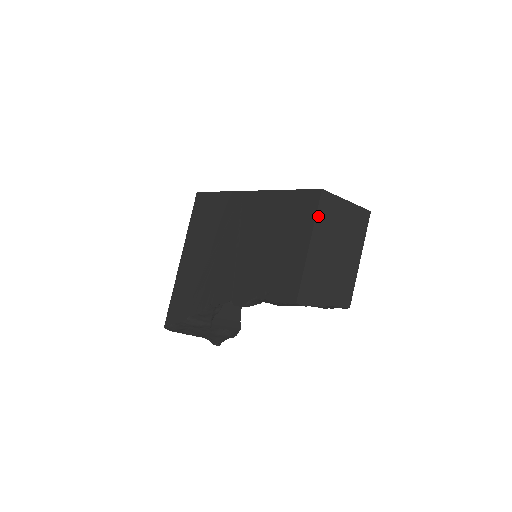
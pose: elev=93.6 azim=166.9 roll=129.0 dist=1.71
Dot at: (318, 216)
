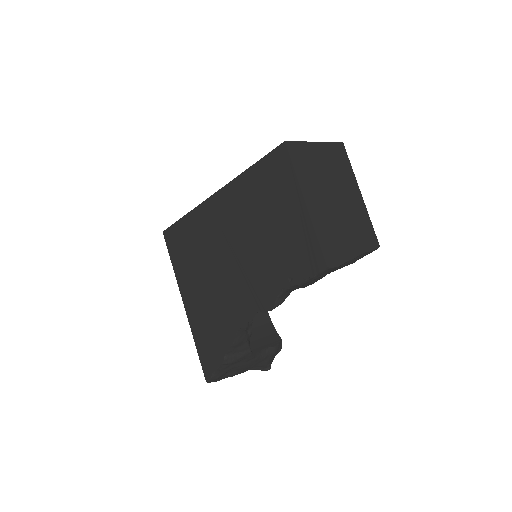
Dot at: (297, 170)
